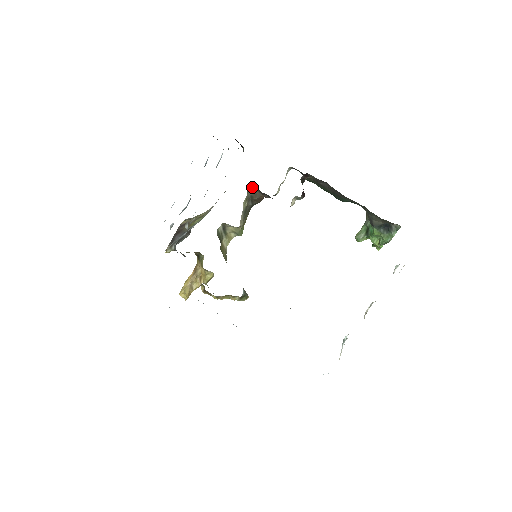
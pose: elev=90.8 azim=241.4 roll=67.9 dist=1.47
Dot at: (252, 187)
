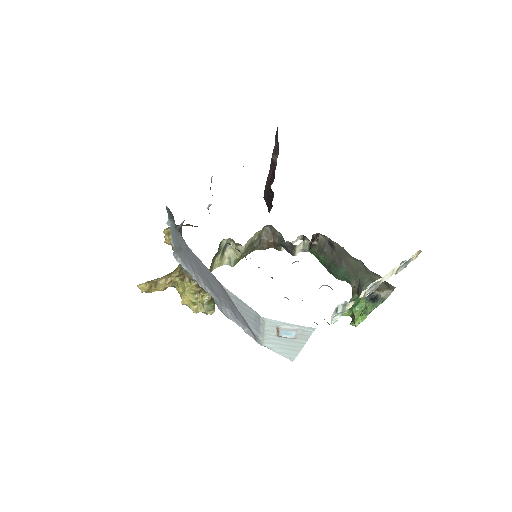
Dot at: (269, 227)
